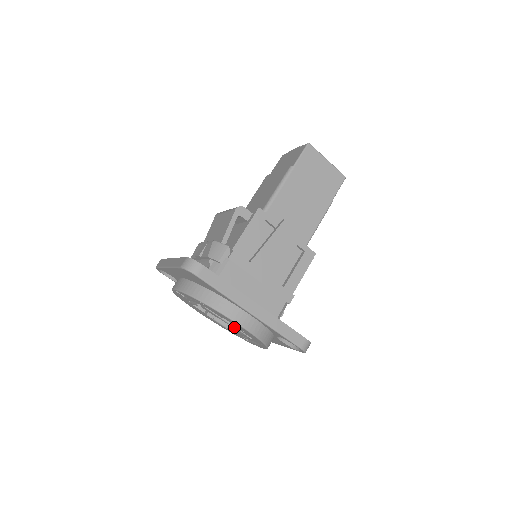
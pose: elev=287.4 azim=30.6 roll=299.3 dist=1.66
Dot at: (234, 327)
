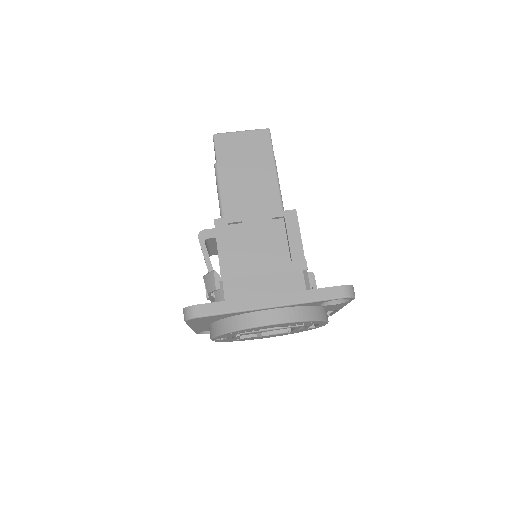
Dot at: (279, 329)
